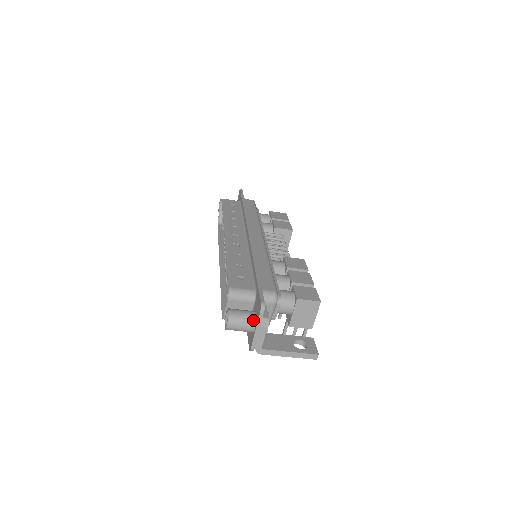
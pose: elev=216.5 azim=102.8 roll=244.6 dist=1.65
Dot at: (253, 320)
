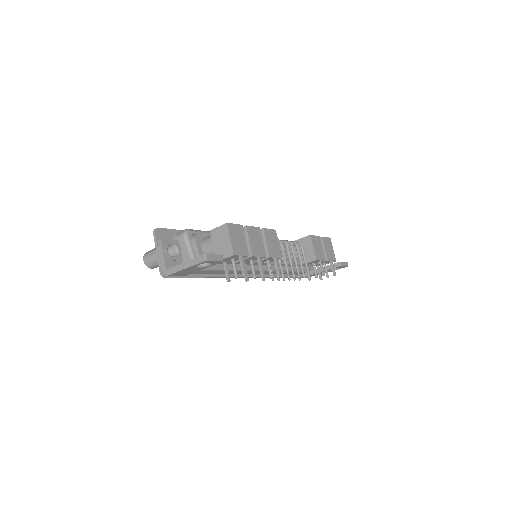
Dot at: occluded
